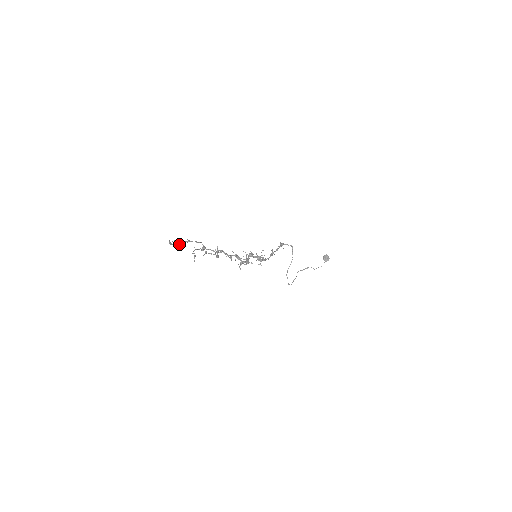
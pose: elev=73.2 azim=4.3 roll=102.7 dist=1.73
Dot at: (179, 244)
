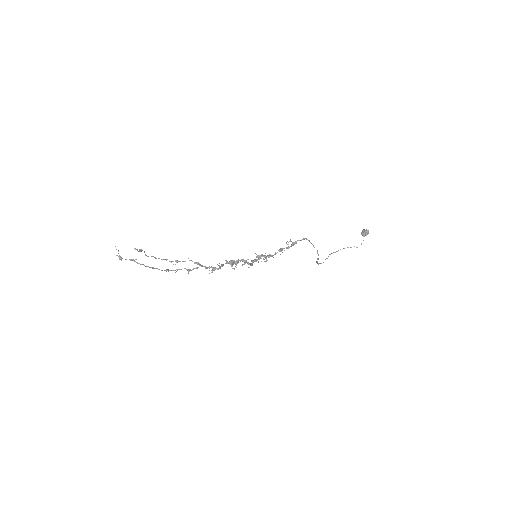
Dot at: (145, 266)
